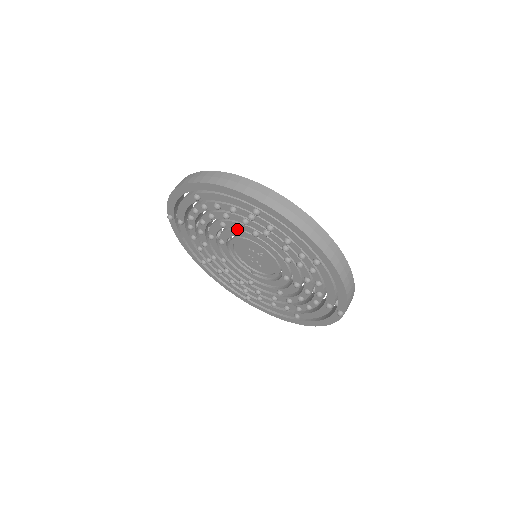
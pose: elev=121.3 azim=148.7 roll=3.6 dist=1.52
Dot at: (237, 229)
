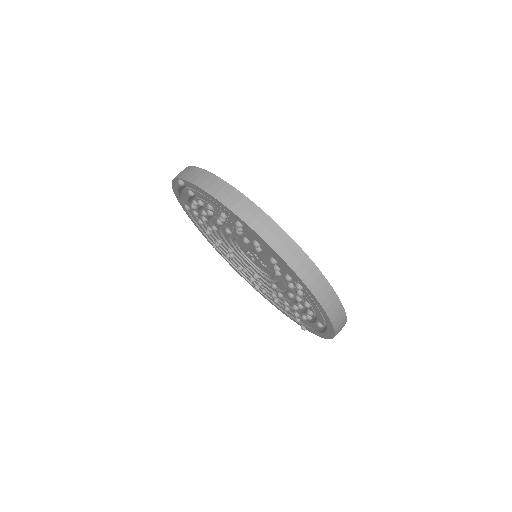
Dot at: occluded
